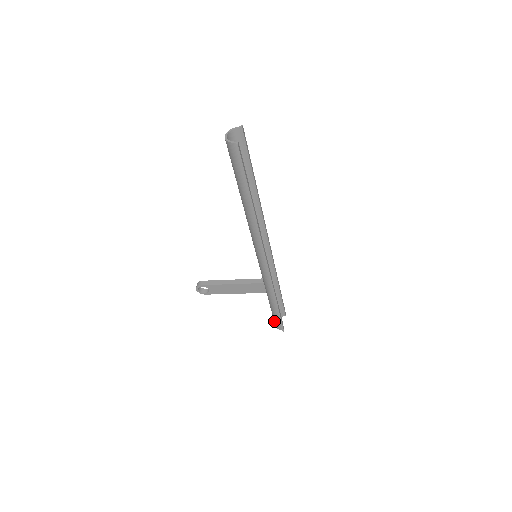
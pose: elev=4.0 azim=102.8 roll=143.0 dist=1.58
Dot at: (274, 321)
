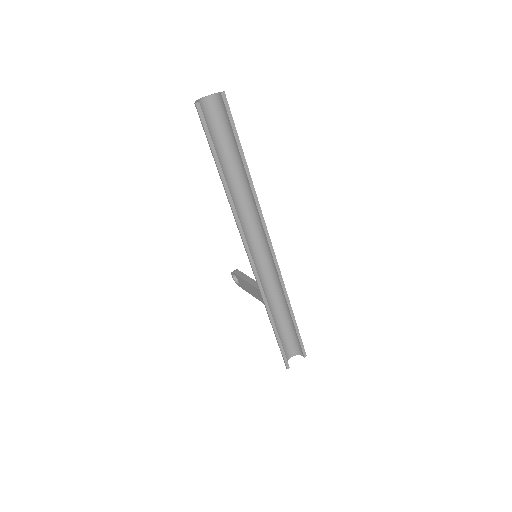
Dot at: (284, 351)
